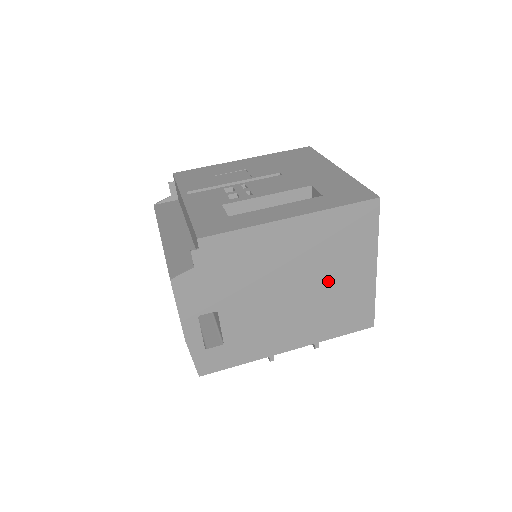
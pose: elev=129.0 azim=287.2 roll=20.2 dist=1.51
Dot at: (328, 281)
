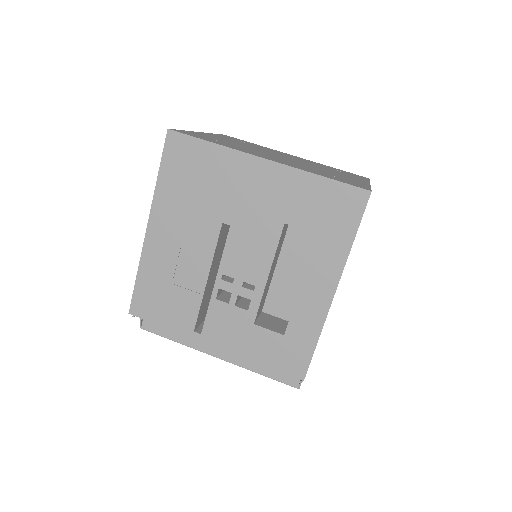
Dot at: occluded
